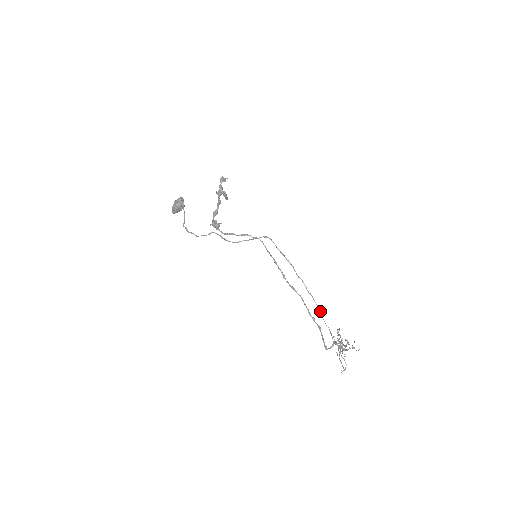
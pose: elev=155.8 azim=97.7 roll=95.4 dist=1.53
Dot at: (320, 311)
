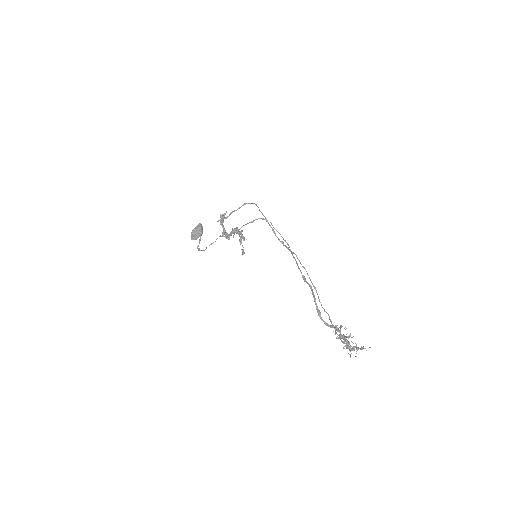
Dot at: (316, 291)
